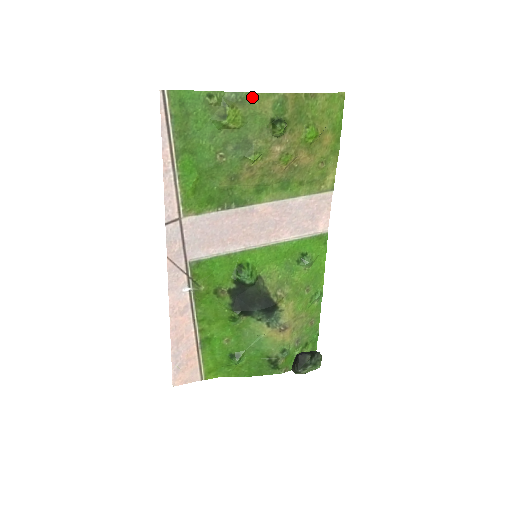
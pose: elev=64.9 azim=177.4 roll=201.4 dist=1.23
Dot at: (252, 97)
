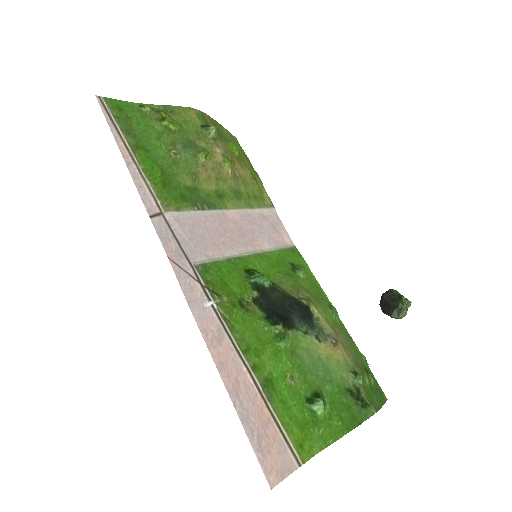
Dot at: (178, 109)
